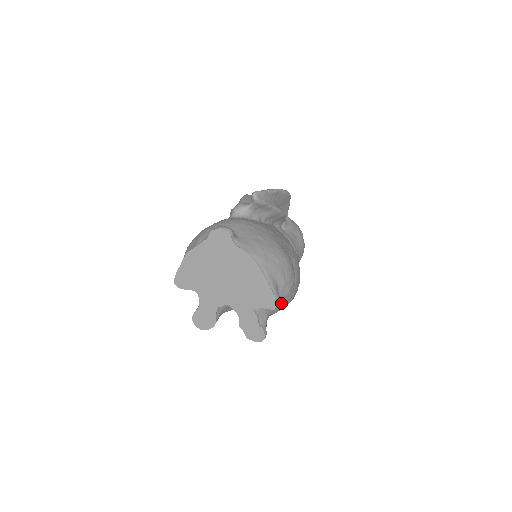
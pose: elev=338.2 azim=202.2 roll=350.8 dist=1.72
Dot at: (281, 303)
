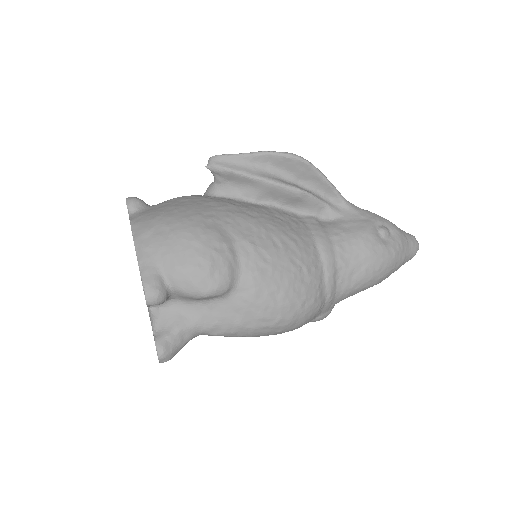
Dot at: (224, 314)
